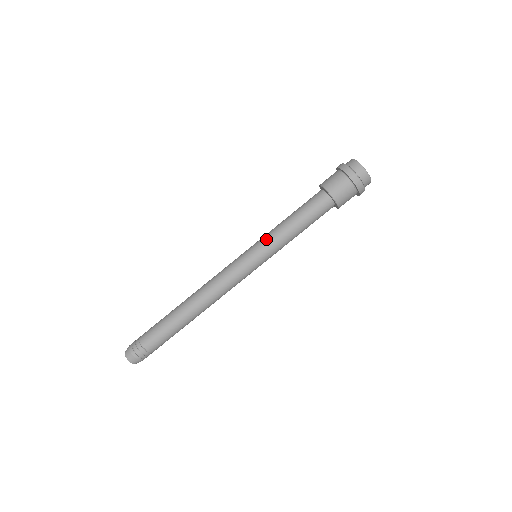
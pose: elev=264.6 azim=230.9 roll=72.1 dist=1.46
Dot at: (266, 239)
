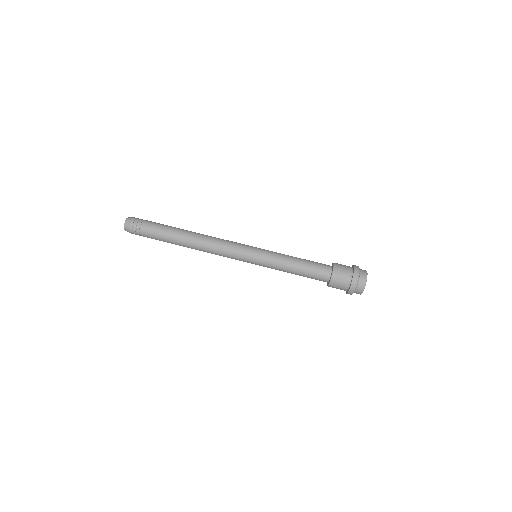
Dot at: (271, 258)
